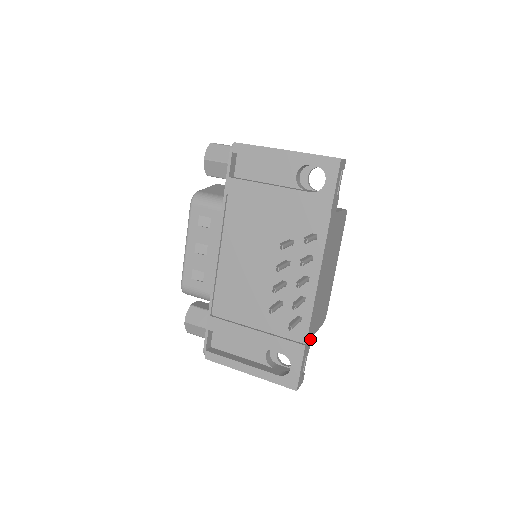
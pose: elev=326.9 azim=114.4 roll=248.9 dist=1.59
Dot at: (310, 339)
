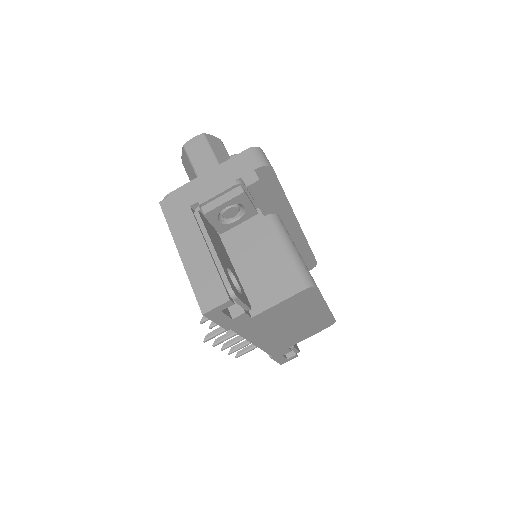
Dot at: (285, 349)
